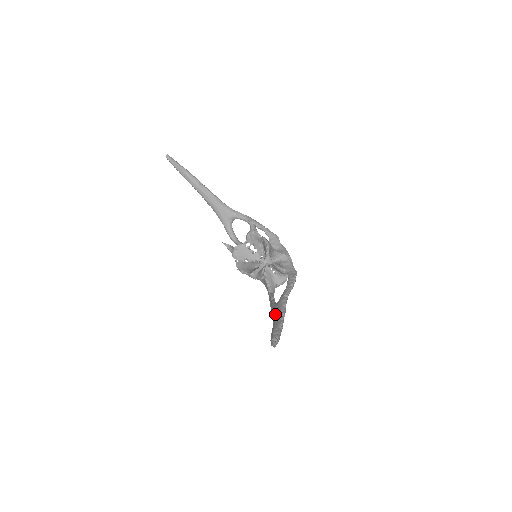
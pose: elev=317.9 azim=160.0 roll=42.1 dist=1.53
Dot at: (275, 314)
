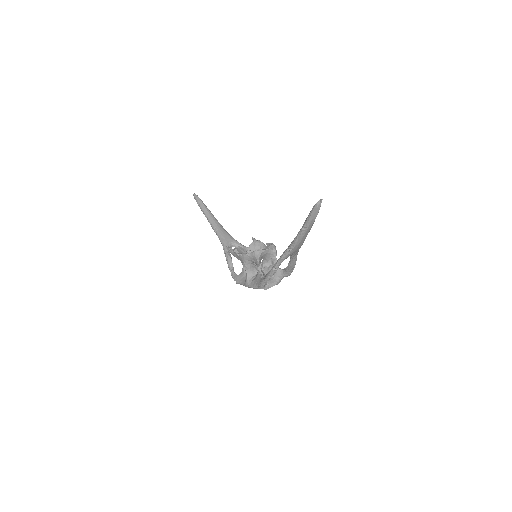
Dot at: occluded
